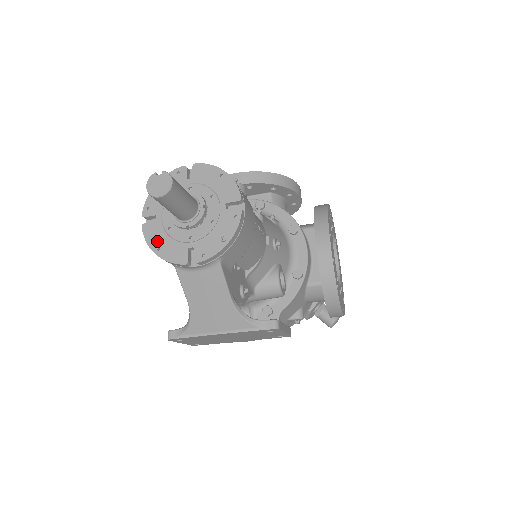
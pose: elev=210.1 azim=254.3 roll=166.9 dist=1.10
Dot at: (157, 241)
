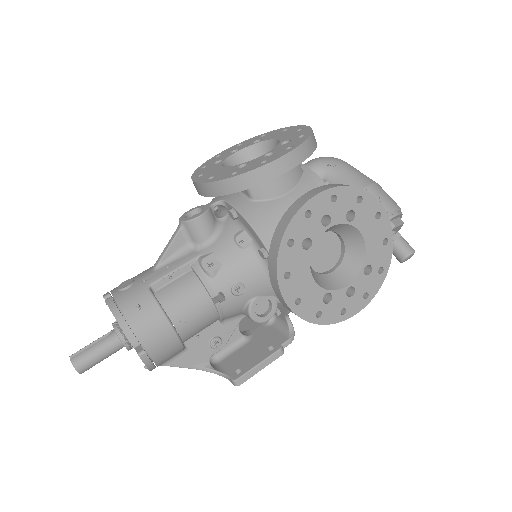
Dot at: occluded
